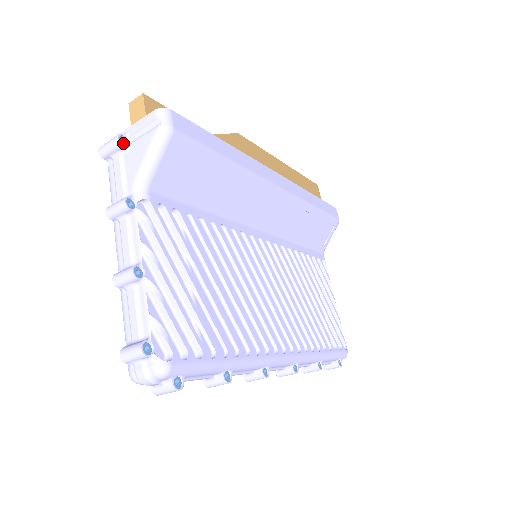
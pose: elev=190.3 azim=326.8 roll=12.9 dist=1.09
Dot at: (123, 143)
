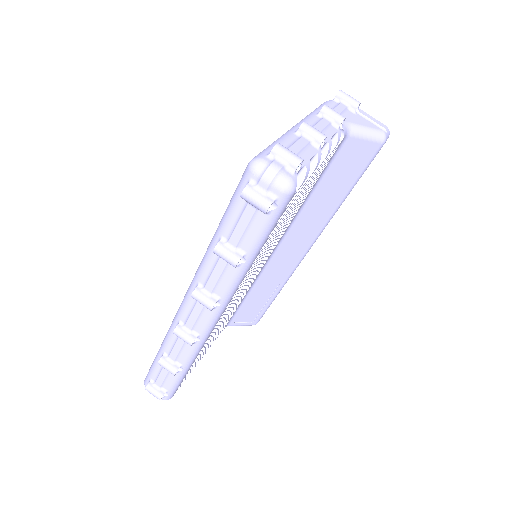
Dot at: (353, 108)
